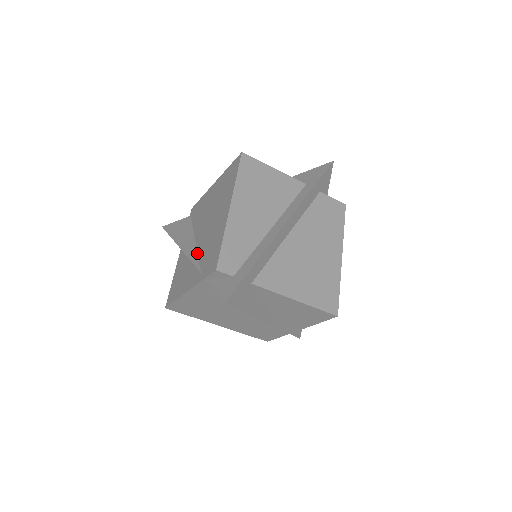
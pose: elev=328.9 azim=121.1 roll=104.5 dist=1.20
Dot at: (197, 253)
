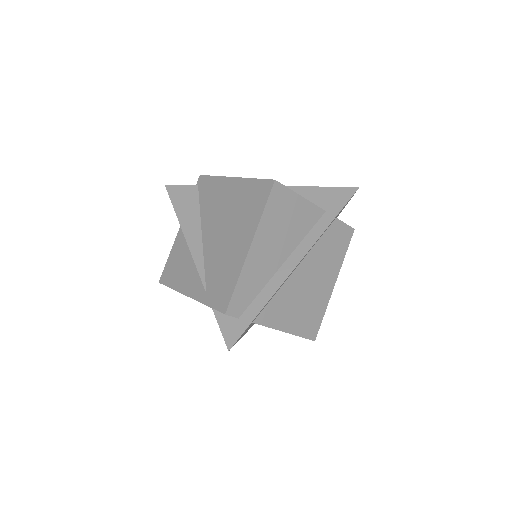
Dot at: (203, 259)
